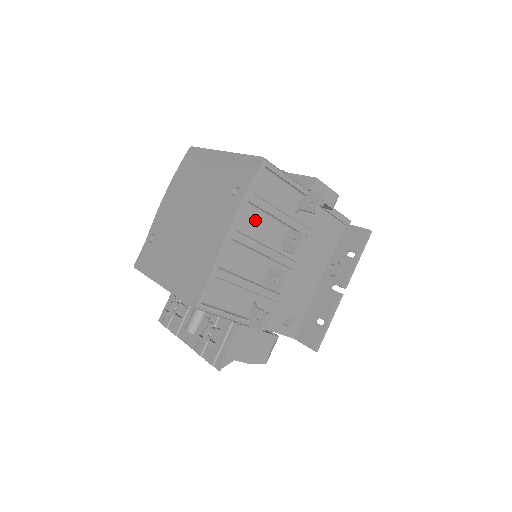
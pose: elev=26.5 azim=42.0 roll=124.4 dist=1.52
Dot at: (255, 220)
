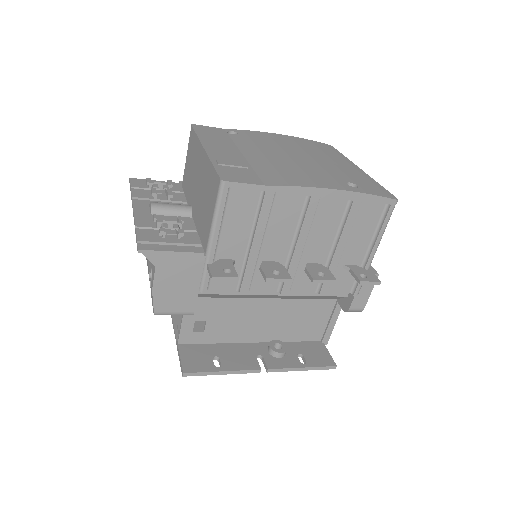
Dot at: (331, 219)
